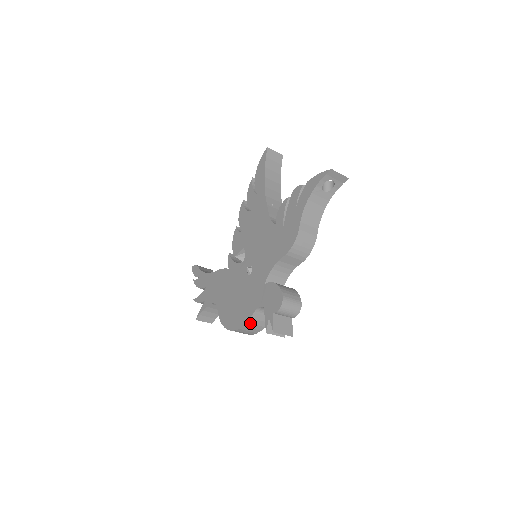
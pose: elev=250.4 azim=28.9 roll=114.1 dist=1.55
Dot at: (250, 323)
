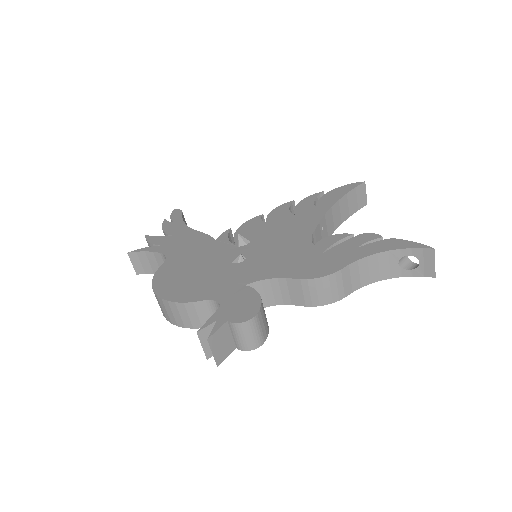
Dot at: (186, 307)
